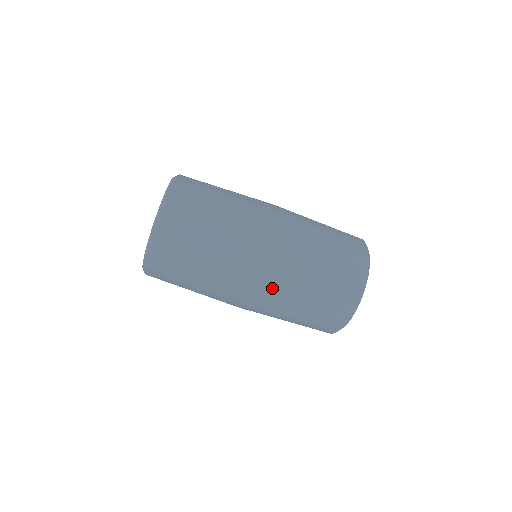
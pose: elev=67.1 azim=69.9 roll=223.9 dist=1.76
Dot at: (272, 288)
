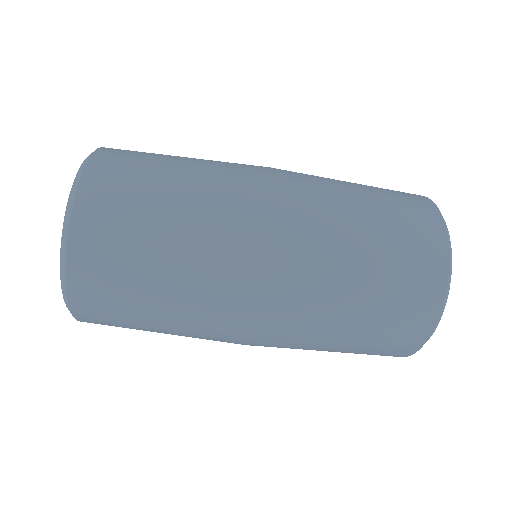
Dot at: (290, 314)
